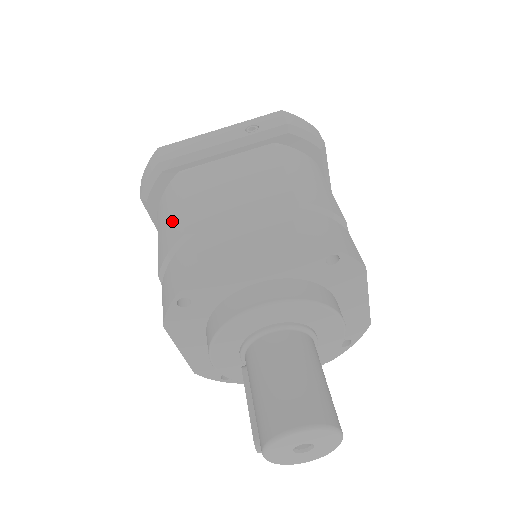
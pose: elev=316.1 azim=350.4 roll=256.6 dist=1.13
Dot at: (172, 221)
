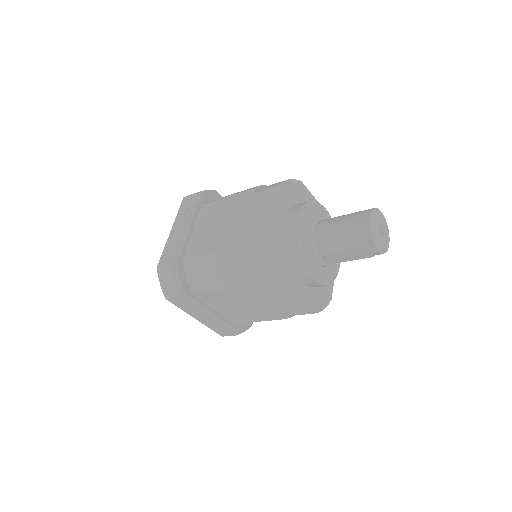
Dot at: (217, 262)
